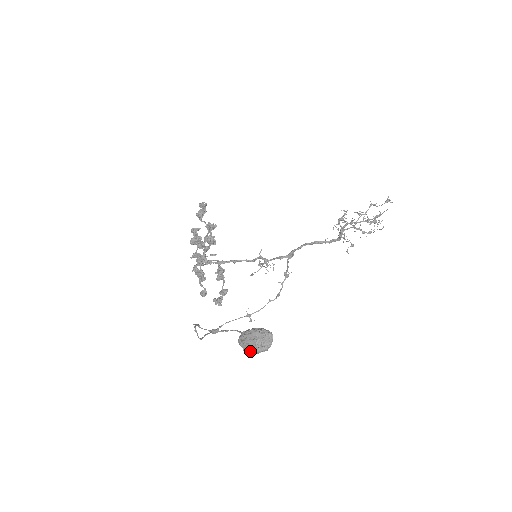
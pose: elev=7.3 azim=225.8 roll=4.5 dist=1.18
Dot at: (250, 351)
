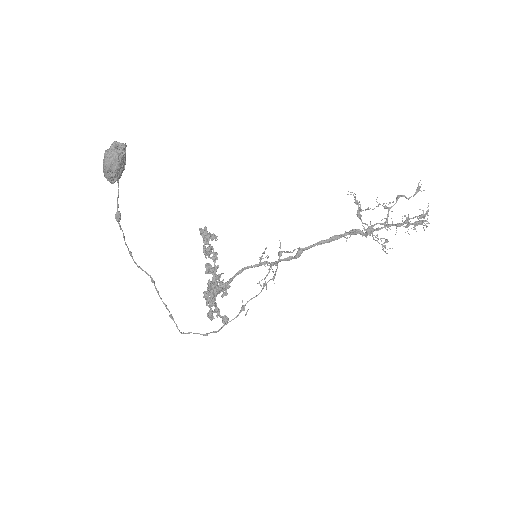
Dot at: (104, 166)
